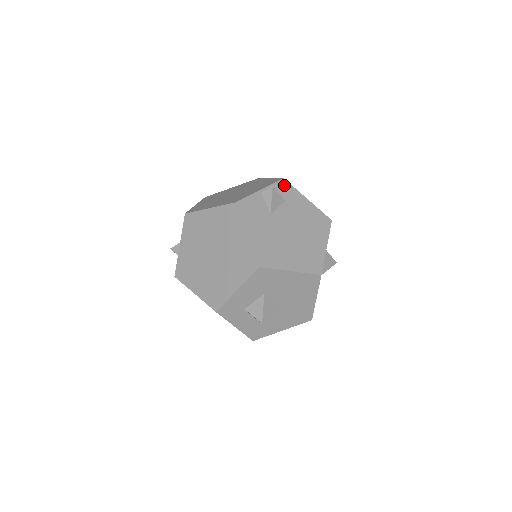
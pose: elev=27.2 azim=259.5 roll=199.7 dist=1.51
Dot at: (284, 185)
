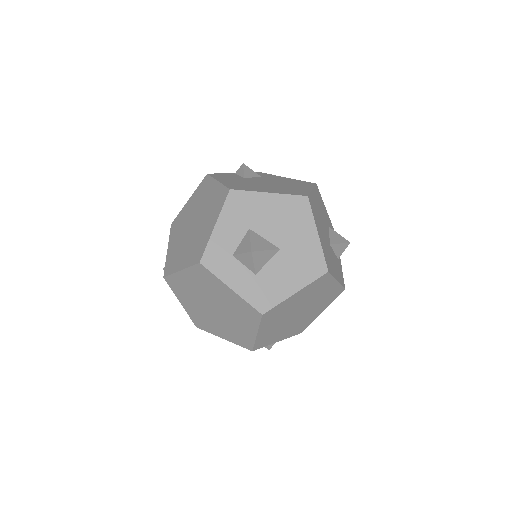
Dot at: (260, 173)
